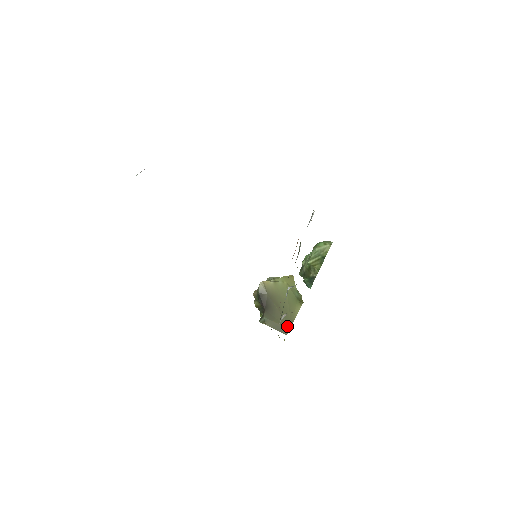
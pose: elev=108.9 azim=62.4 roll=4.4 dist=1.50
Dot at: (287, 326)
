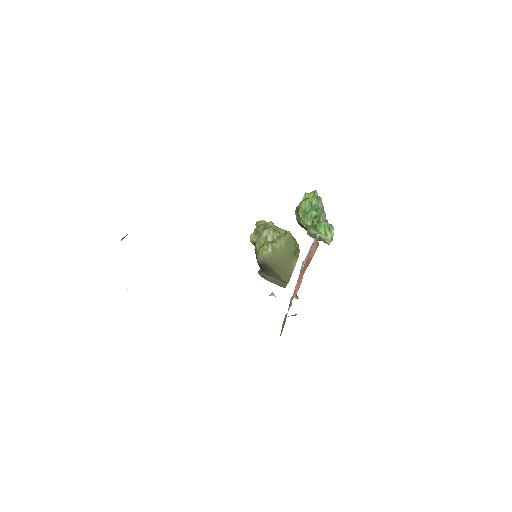
Dot at: (285, 282)
